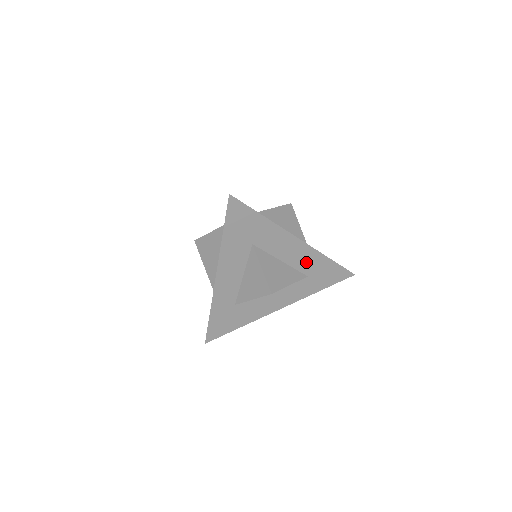
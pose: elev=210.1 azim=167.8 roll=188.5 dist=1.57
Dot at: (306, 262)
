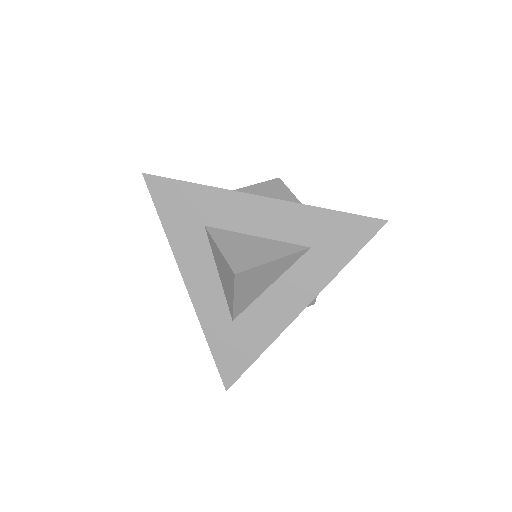
Dot at: (294, 226)
